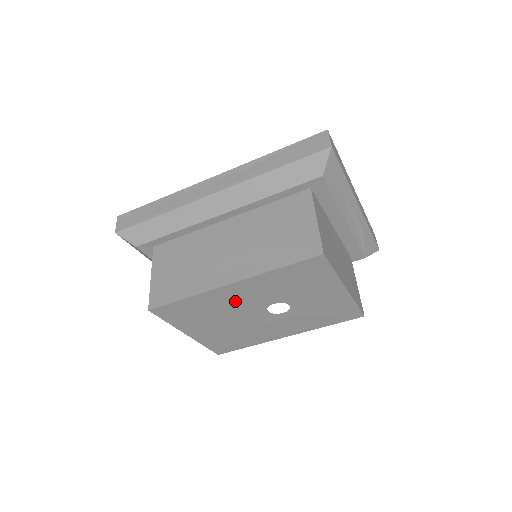
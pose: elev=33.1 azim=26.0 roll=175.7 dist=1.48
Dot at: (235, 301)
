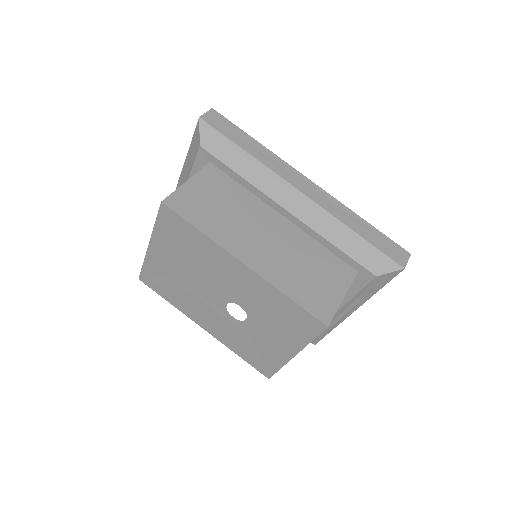
Dot at: (223, 274)
